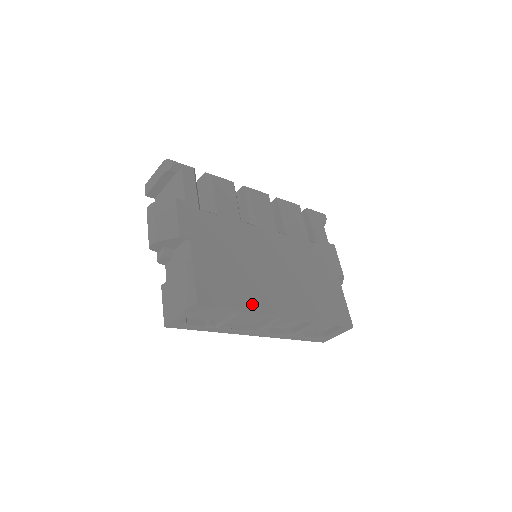
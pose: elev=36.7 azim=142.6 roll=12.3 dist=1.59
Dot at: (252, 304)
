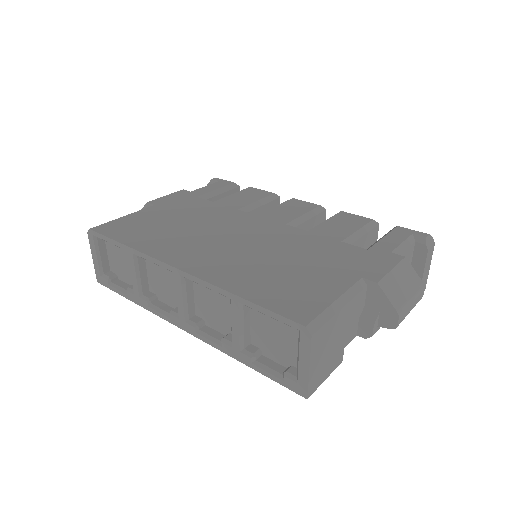
Dot at: (148, 246)
